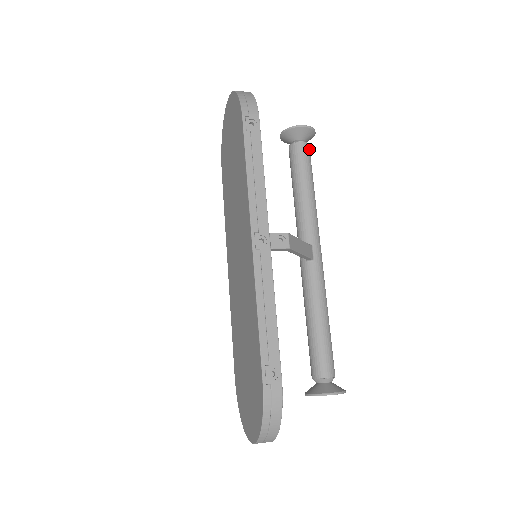
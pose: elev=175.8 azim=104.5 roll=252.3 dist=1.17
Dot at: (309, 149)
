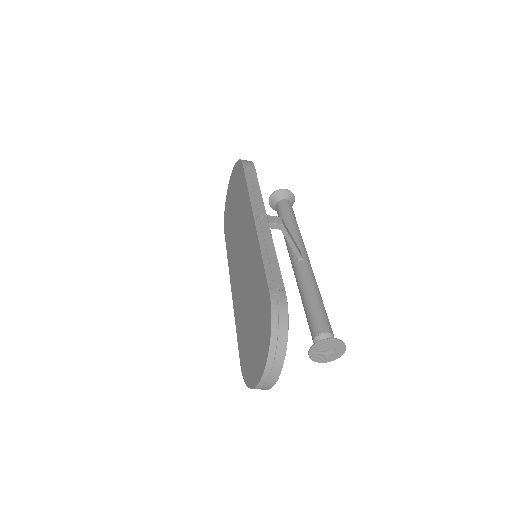
Dot at: (291, 205)
